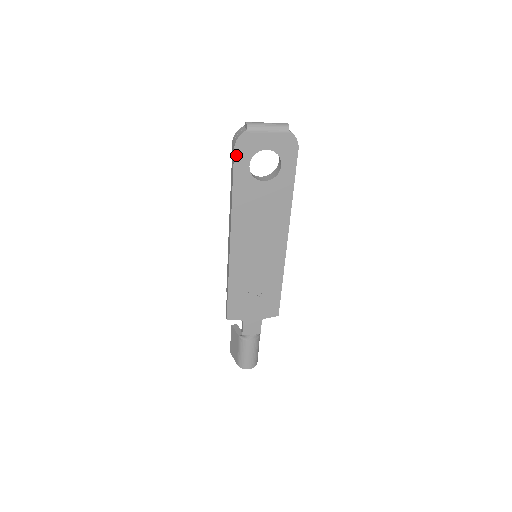
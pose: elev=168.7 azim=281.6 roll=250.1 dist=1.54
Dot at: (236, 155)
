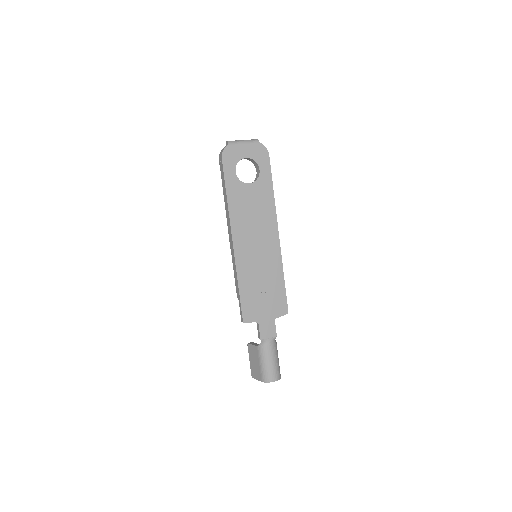
Dot at: (224, 164)
